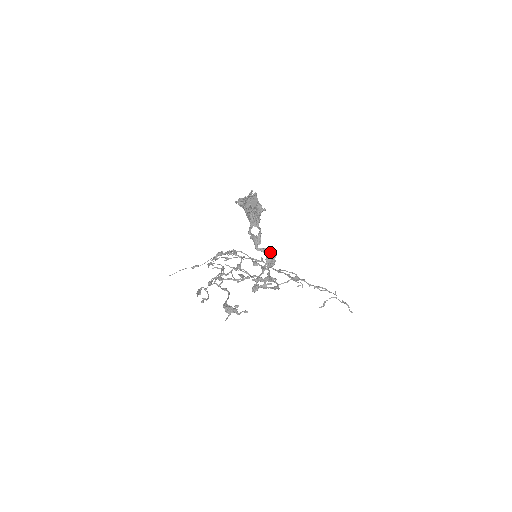
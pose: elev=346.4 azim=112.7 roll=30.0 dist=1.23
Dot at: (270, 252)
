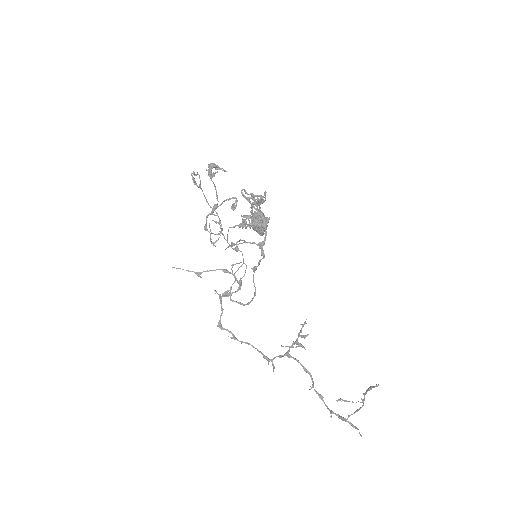
Dot at: occluded
